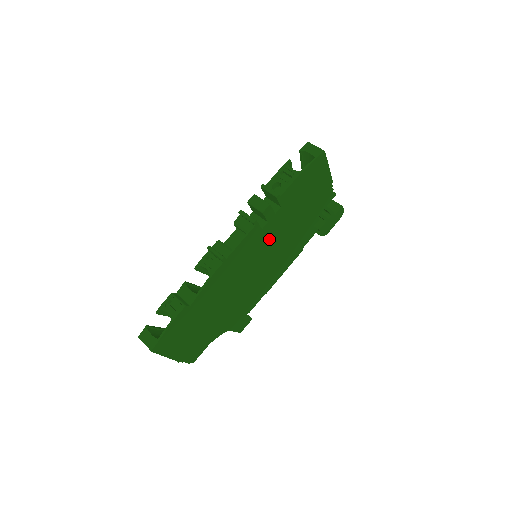
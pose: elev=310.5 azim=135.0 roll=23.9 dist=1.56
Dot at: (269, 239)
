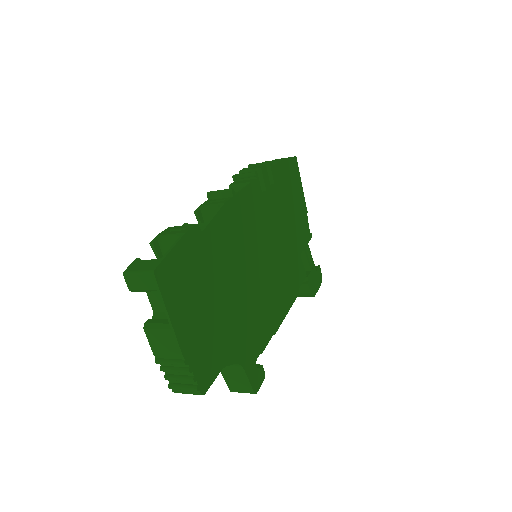
Dot at: (269, 223)
